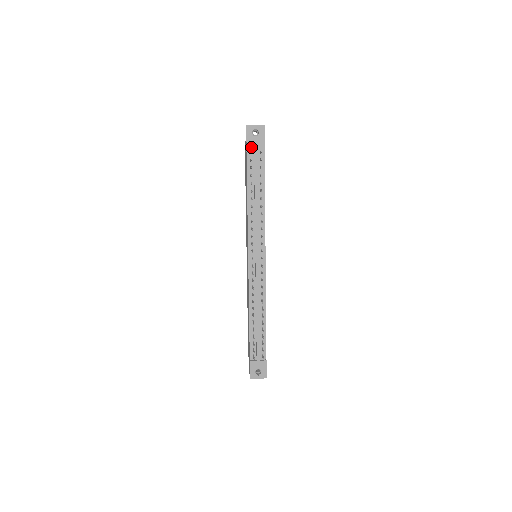
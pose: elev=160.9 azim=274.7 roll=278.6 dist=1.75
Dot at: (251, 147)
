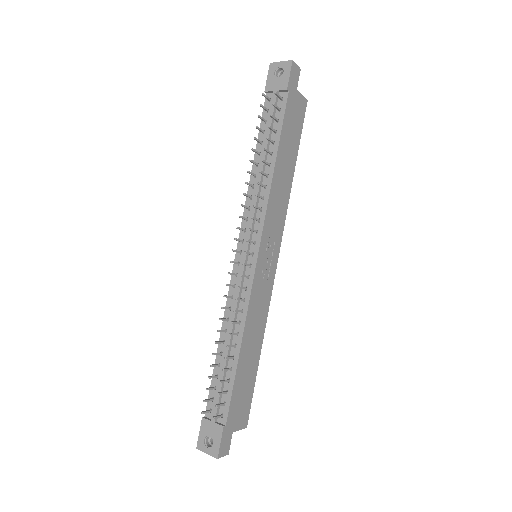
Dot at: (272, 93)
